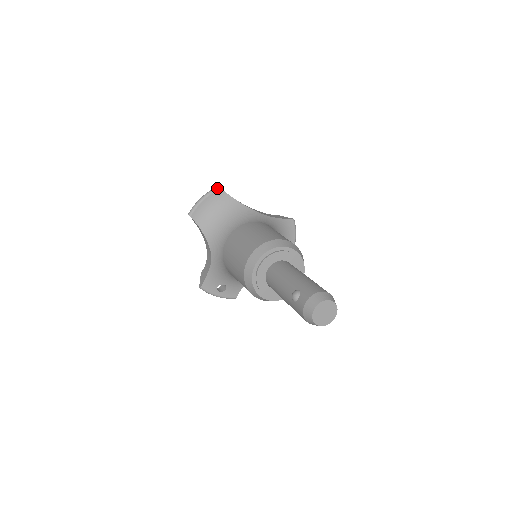
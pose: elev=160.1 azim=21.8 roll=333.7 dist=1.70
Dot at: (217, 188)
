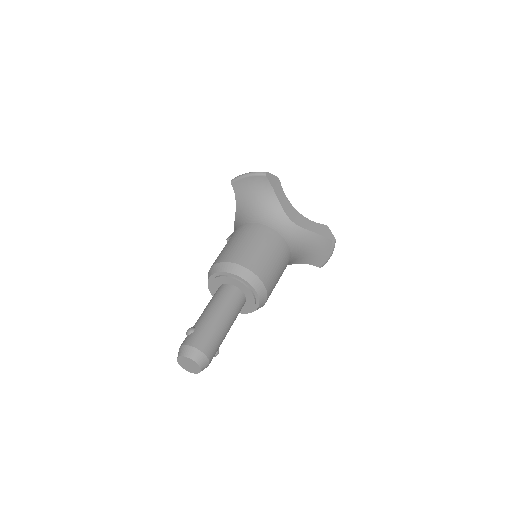
Dot at: (263, 174)
